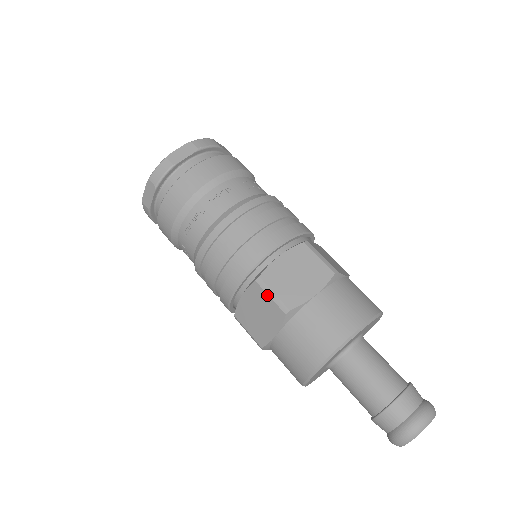
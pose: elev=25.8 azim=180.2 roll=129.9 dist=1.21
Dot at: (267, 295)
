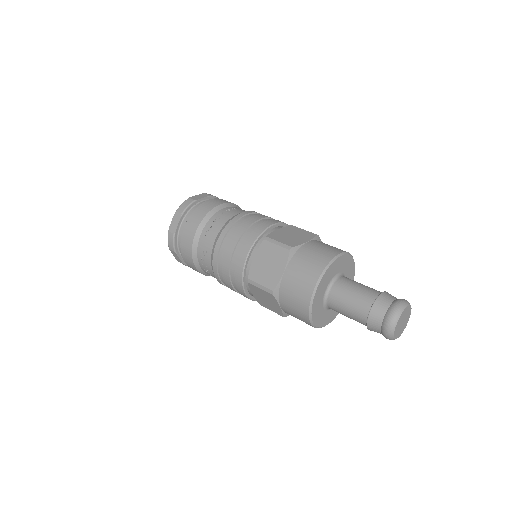
Dot at: (274, 244)
